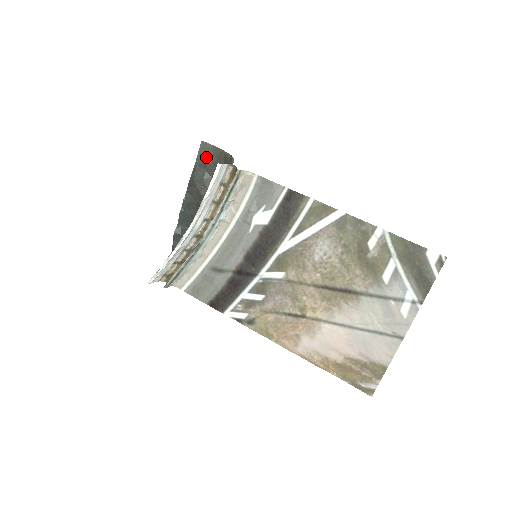
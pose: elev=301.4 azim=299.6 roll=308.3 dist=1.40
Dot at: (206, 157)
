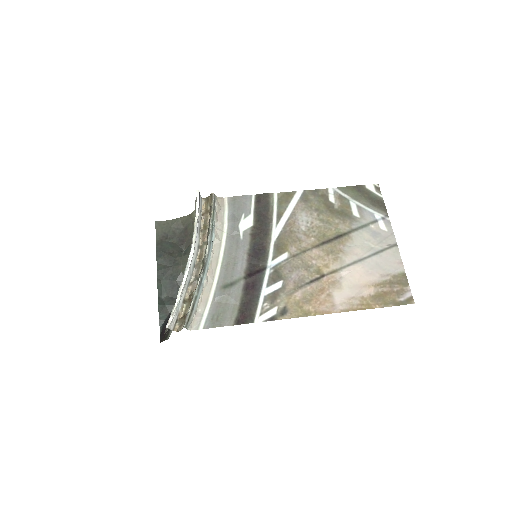
Dot at: (164, 231)
